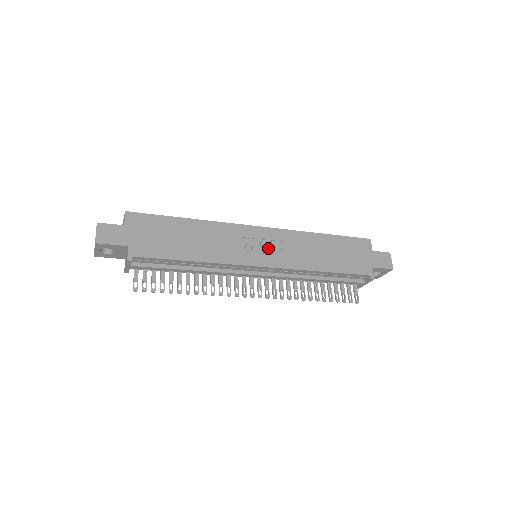
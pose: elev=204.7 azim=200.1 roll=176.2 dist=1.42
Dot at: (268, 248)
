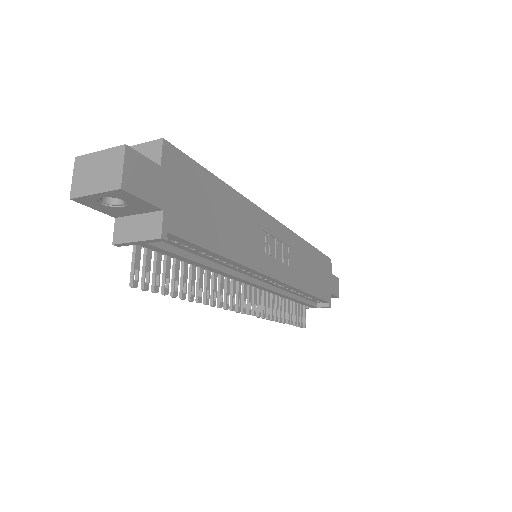
Dot at: (279, 253)
